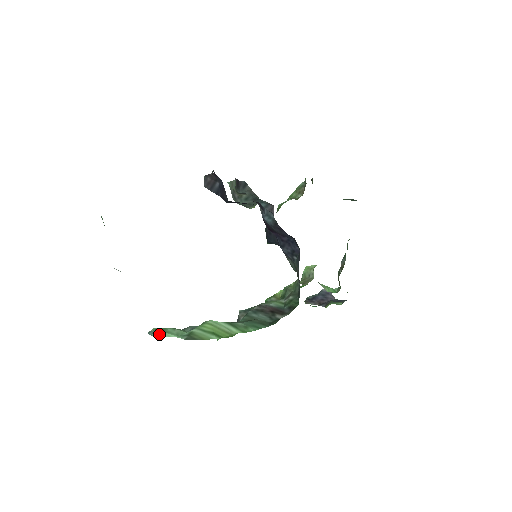
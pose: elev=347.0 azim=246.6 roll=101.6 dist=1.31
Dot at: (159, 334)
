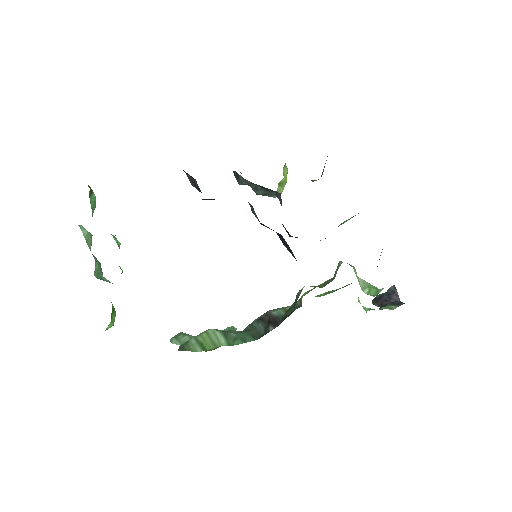
Dot at: (172, 340)
